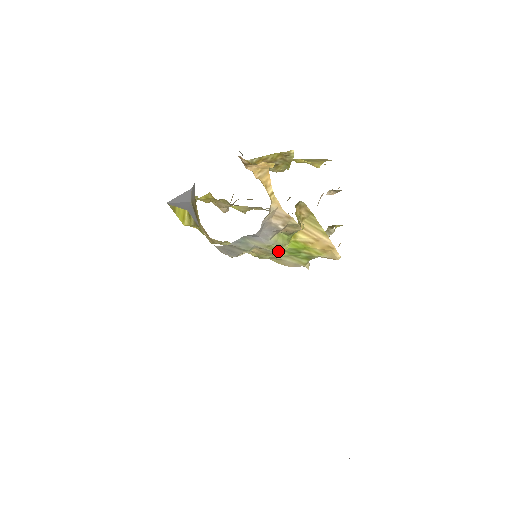
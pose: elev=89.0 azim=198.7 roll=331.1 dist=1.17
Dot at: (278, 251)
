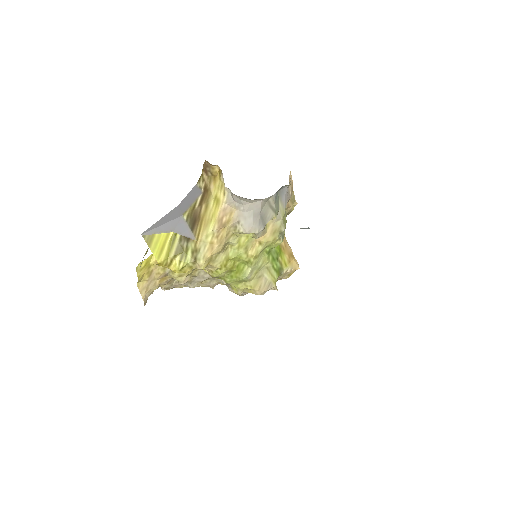
Dot at: occluded
